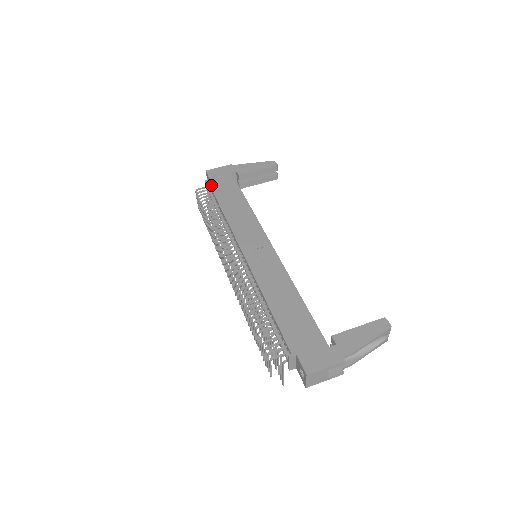
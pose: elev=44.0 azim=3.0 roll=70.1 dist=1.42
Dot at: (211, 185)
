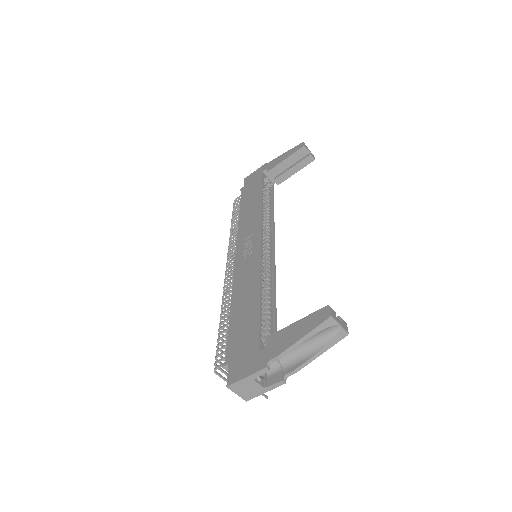
Dot at: (242, 192)
